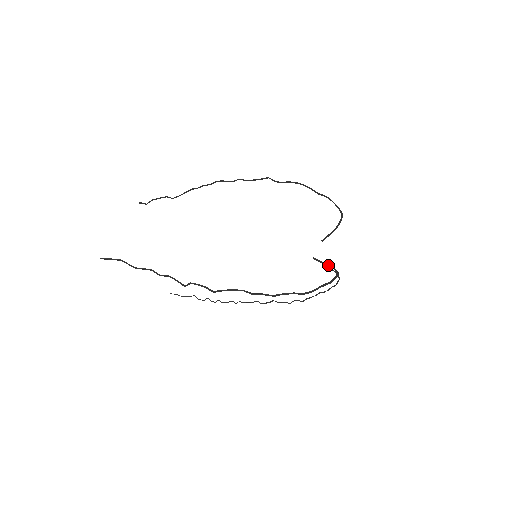
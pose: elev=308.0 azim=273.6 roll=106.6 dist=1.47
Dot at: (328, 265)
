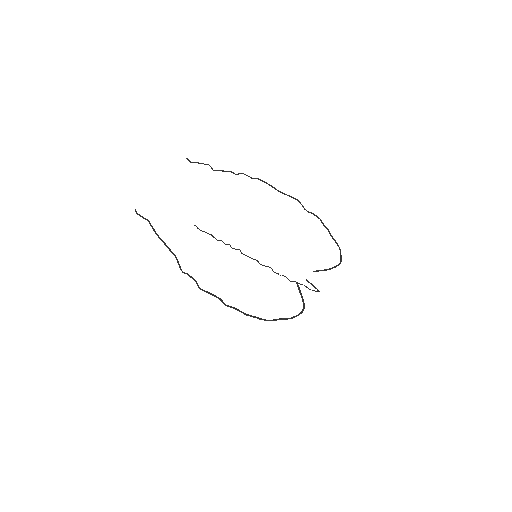
Dot at: (302, 298)
